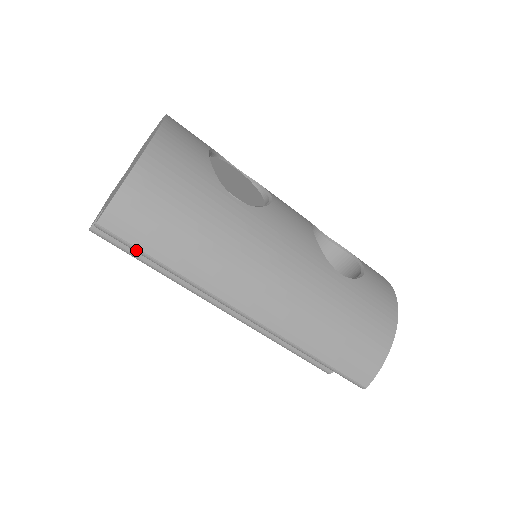
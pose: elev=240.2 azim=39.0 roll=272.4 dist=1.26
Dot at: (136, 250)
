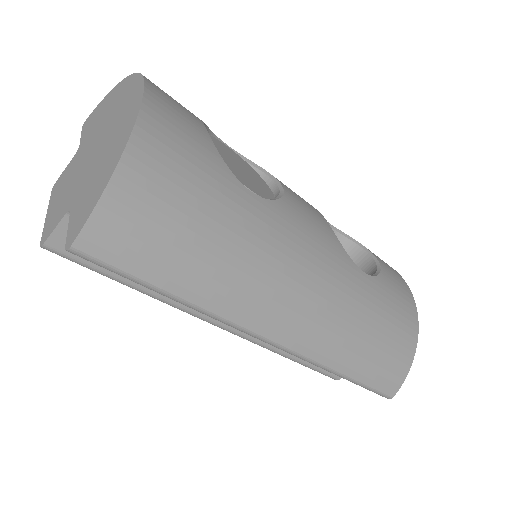
Dot at: (131, 278)
